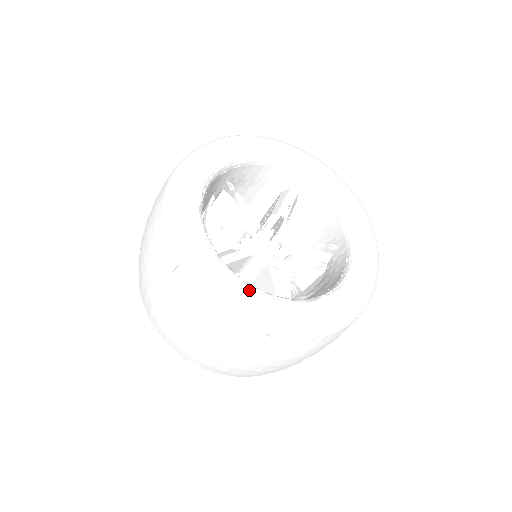
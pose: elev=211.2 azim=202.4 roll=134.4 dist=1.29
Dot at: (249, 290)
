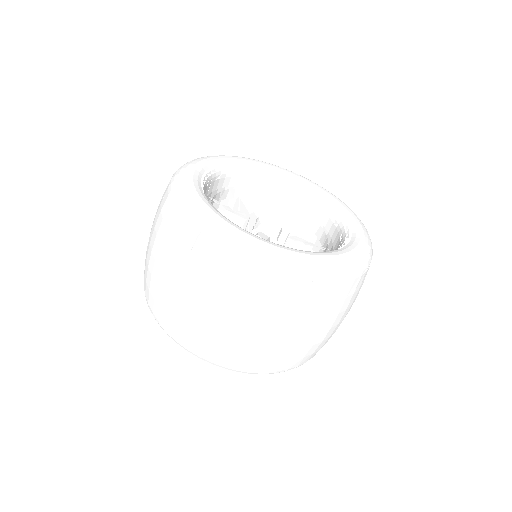
Dot at: (314, 253)
